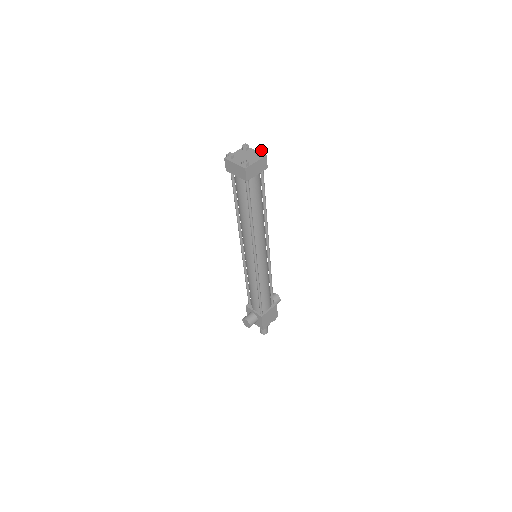
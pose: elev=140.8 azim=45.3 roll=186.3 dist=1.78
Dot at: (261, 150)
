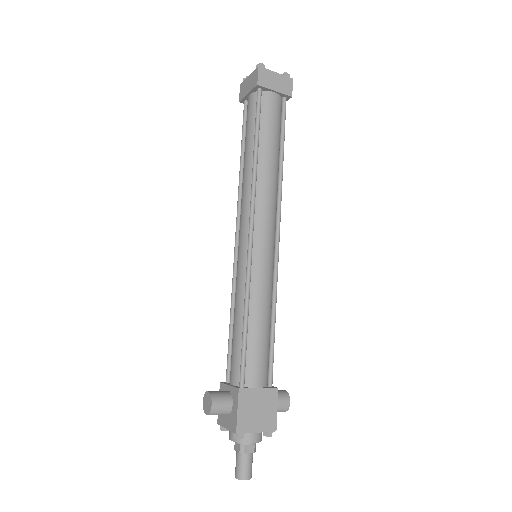
Dot at: (287, 73)
